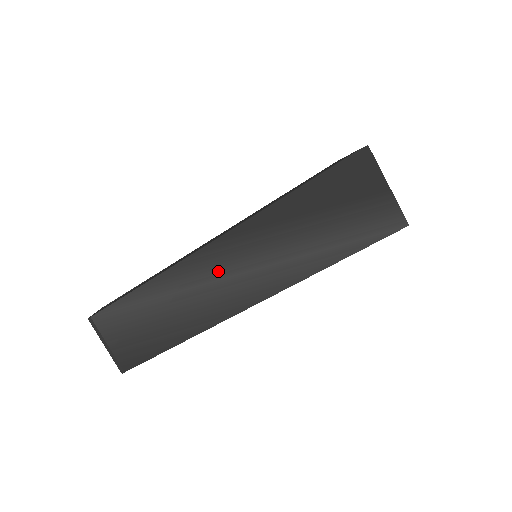
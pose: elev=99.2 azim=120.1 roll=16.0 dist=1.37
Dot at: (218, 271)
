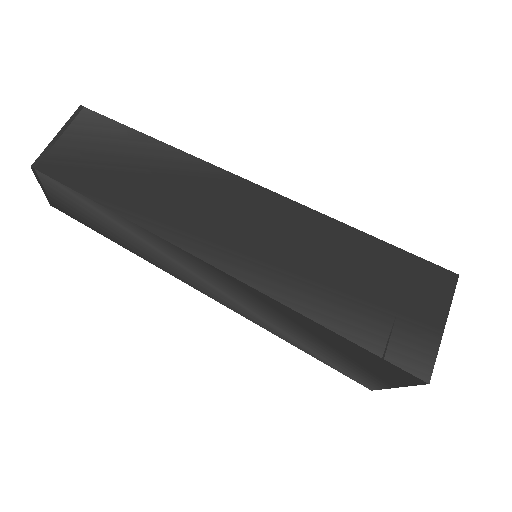
Dot at: (189, 266)
